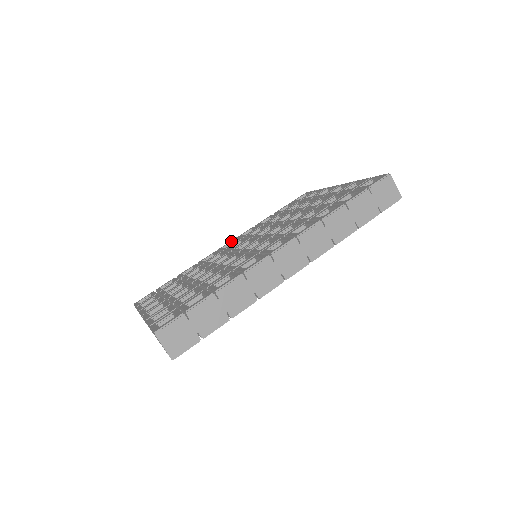
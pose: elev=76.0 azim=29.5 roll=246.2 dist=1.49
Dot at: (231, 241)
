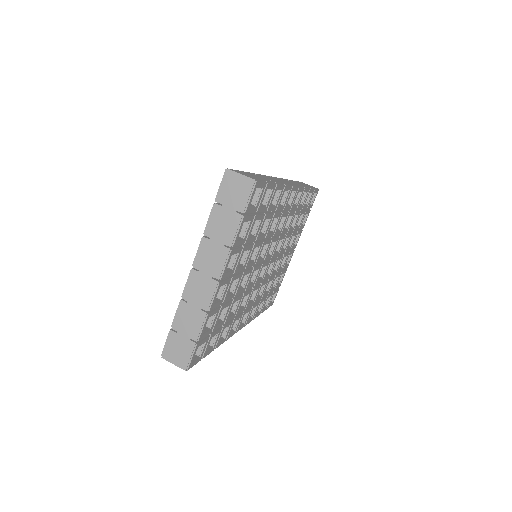
Dot at: occluded
